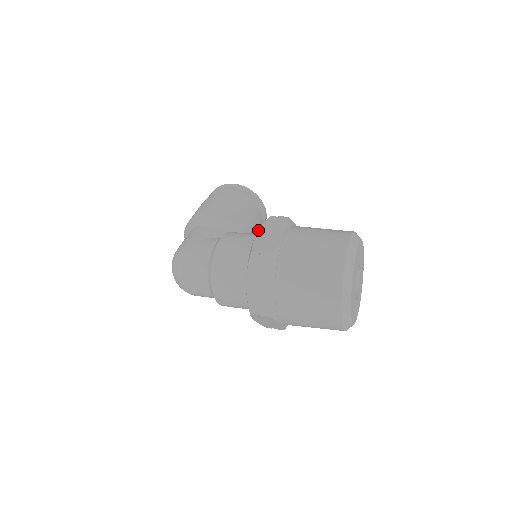
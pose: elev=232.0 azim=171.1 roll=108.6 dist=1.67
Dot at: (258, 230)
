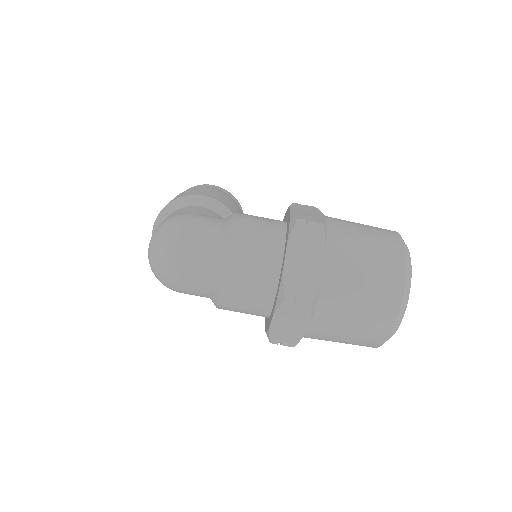
Dot at: (290, 207)
